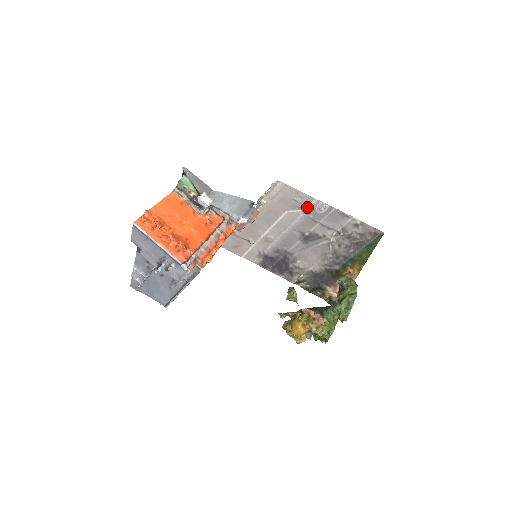
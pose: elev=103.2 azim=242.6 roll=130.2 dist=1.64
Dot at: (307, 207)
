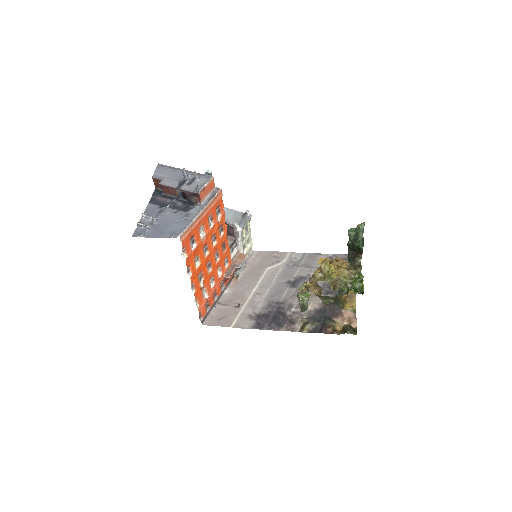
Dot at: (284, 260)
